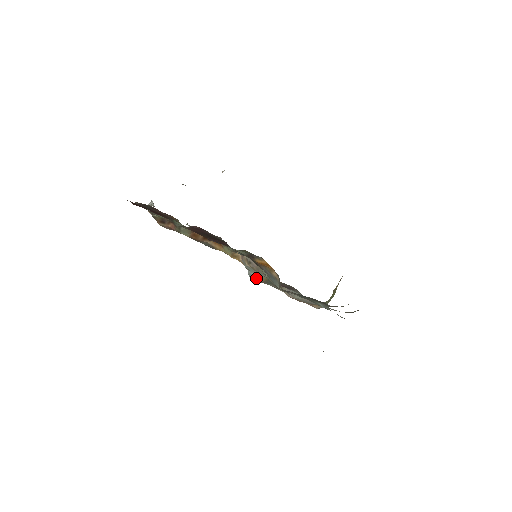
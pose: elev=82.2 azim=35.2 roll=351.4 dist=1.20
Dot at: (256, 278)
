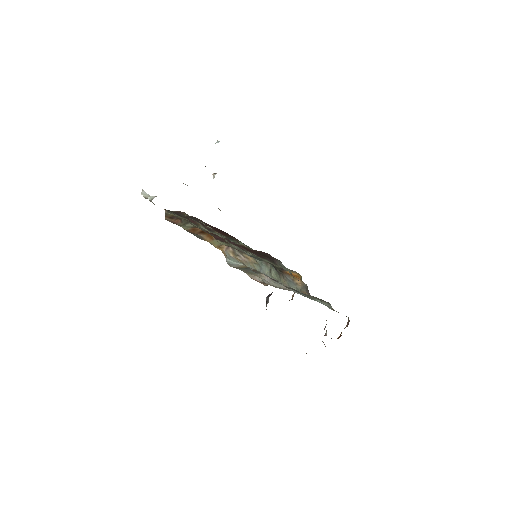
Dot at: (234, 265)
